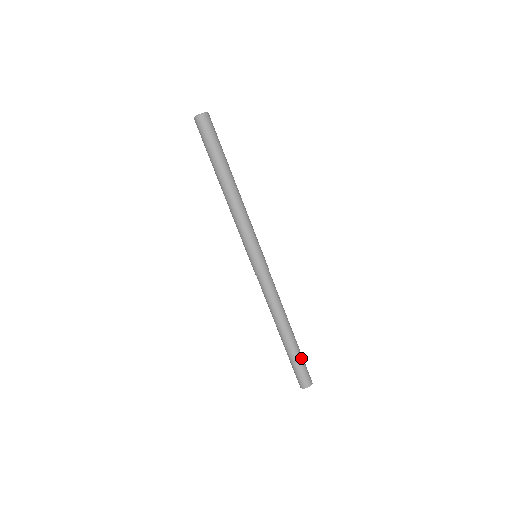
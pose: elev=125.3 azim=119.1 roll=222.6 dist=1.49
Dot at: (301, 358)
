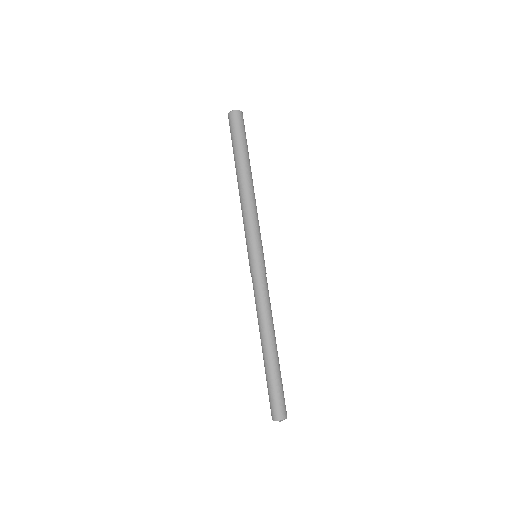
Dot at: (280, 382)
